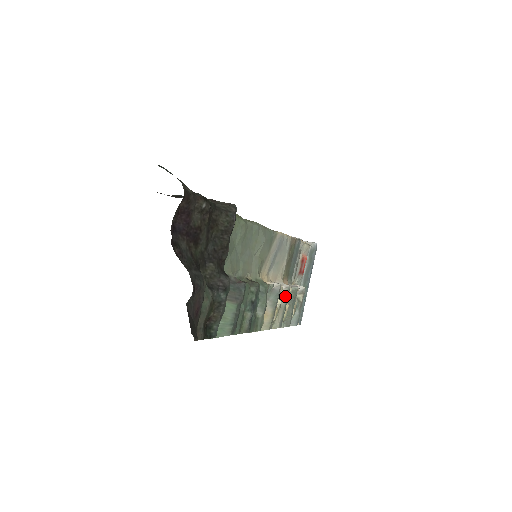
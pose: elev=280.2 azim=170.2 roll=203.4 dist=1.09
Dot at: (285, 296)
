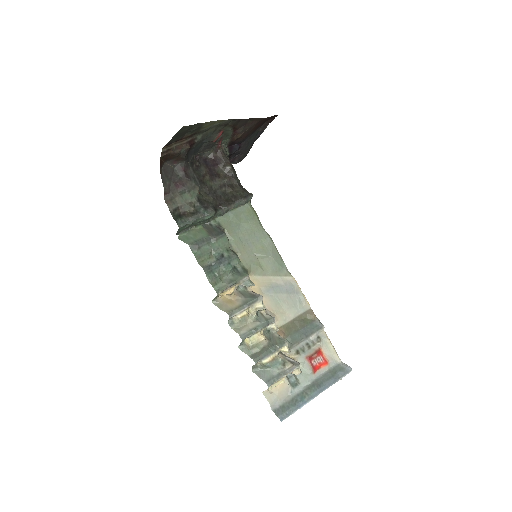
Dot at: (264, 320)
